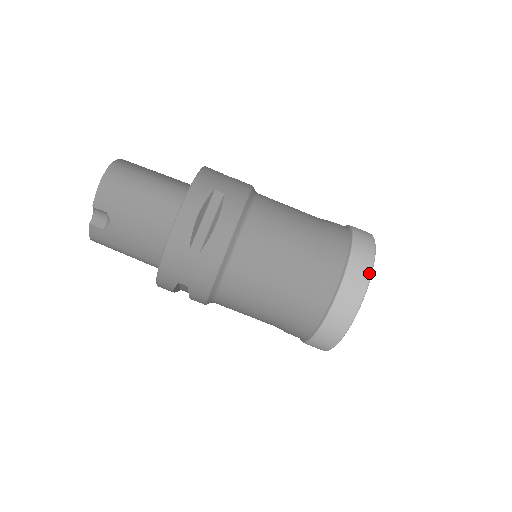
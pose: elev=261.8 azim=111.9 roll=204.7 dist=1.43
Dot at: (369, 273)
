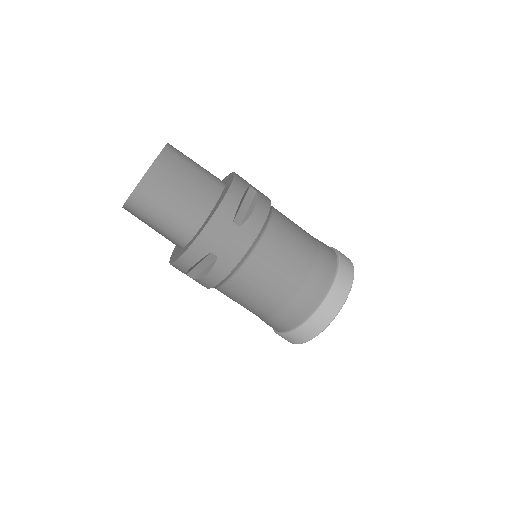
Dot at: (310, 338)
